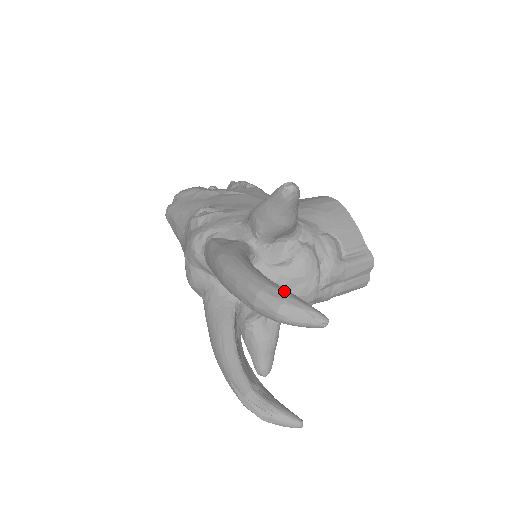
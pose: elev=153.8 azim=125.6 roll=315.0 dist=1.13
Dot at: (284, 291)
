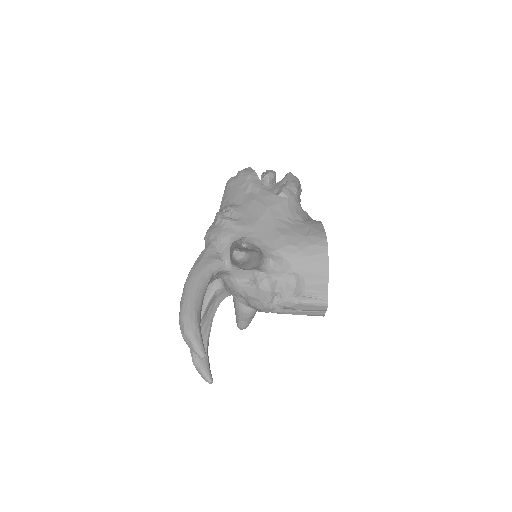
Dot at: (192, 325)
